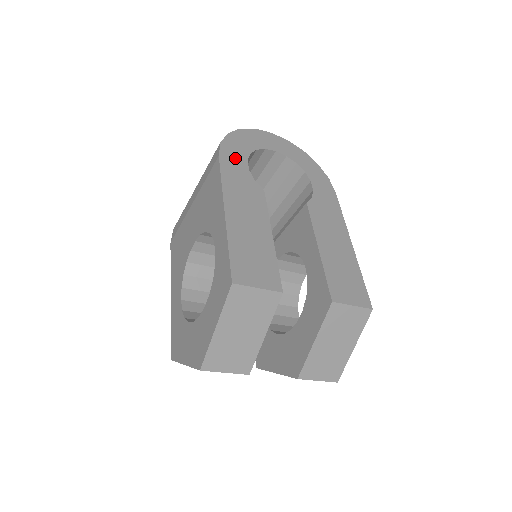
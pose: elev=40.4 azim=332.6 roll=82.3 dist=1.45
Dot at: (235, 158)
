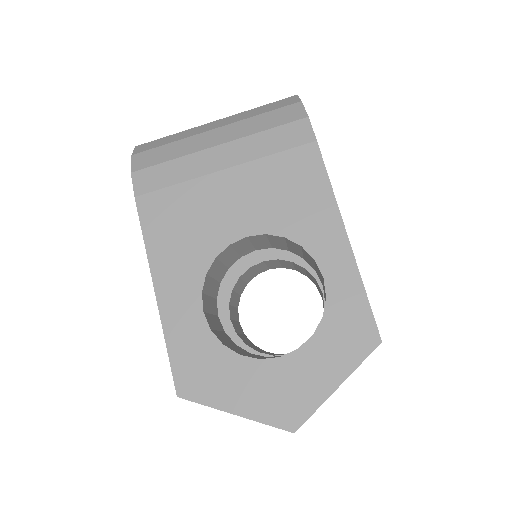
Dot at: occluded
